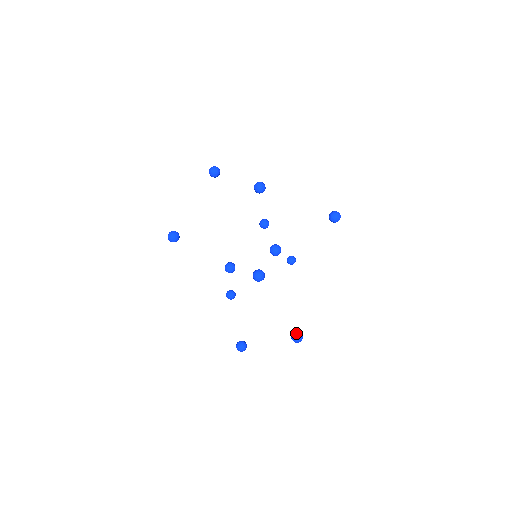
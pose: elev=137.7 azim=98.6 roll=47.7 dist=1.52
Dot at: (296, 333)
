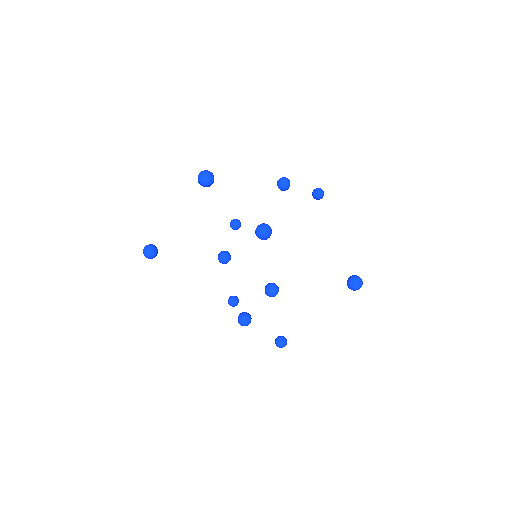
Dot at: (280, 344)
